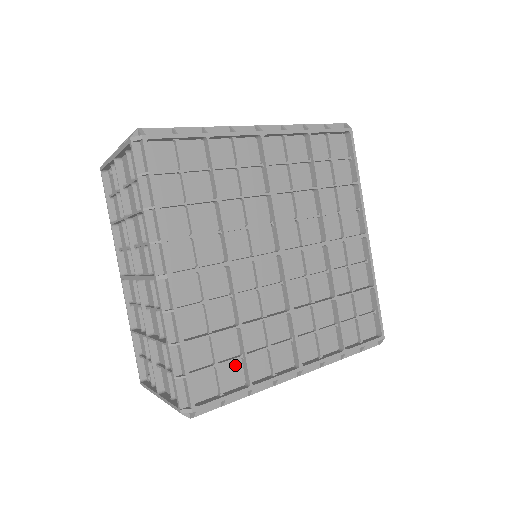
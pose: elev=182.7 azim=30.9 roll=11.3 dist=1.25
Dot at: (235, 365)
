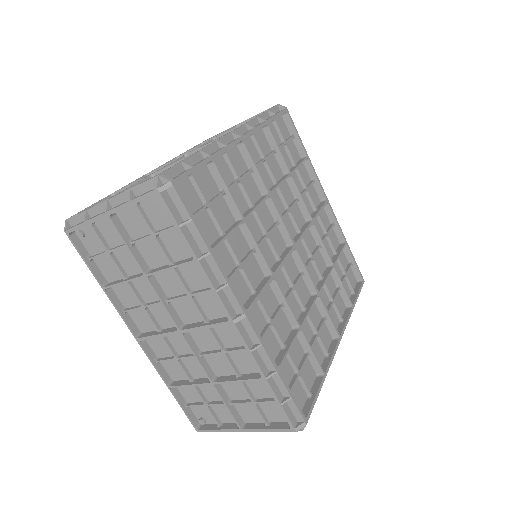
Dot at: (212, 231)
